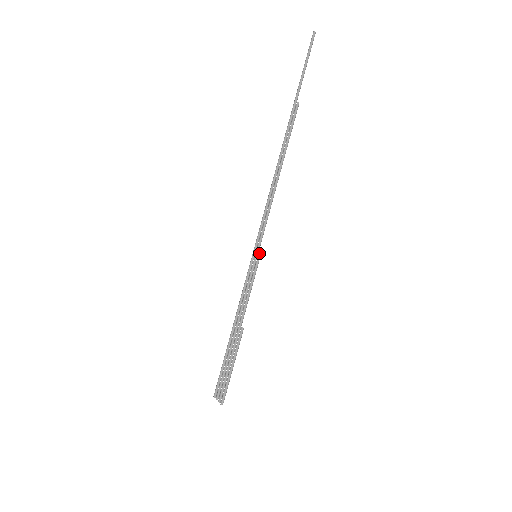
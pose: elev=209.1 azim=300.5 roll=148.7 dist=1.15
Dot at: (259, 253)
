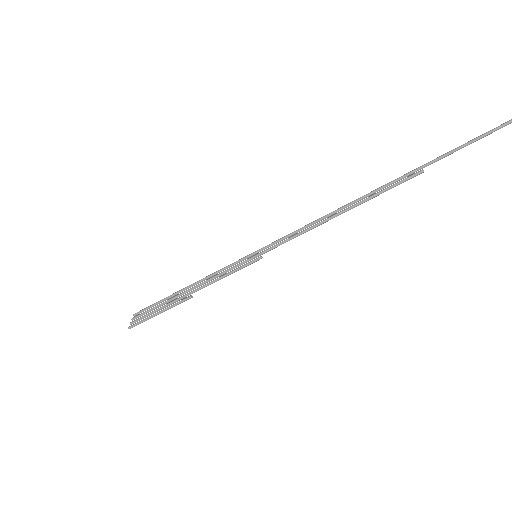
Dot at: (258, 258)
